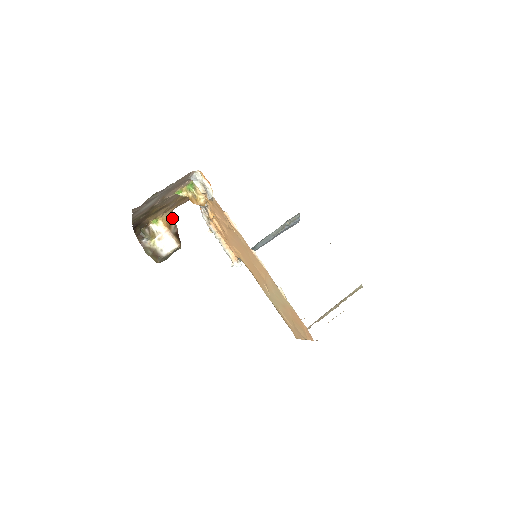
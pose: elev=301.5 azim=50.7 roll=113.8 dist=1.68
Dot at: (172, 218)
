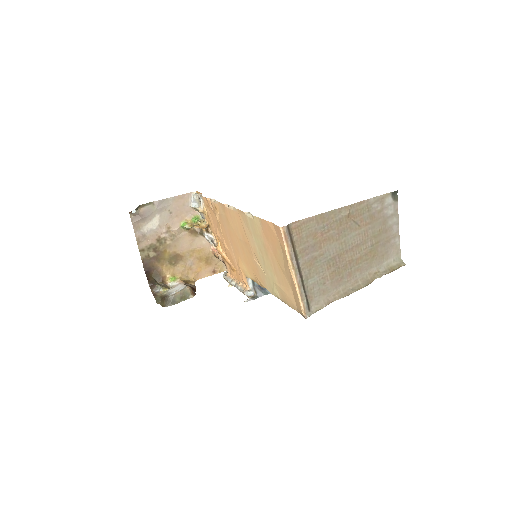
Dot at: (193, 283)
